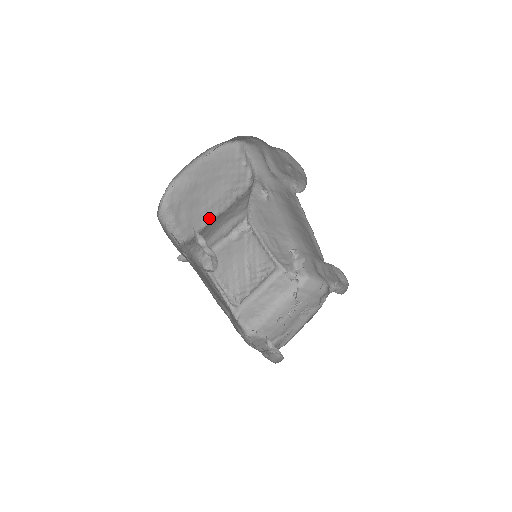
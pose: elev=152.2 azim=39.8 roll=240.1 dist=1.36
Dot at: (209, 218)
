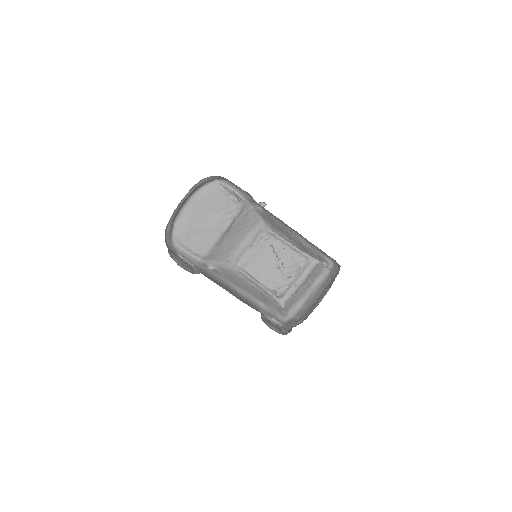
Dot at: (215, 238)
